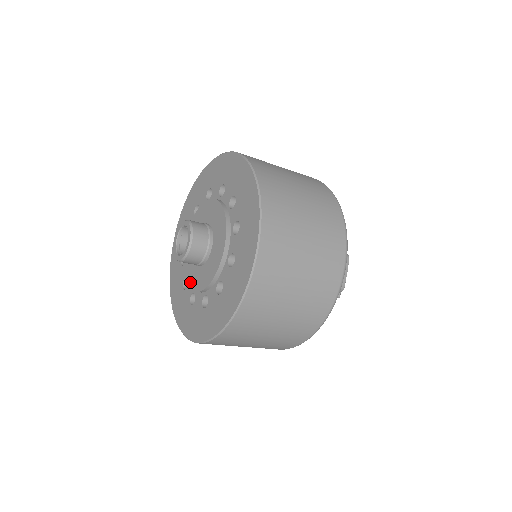
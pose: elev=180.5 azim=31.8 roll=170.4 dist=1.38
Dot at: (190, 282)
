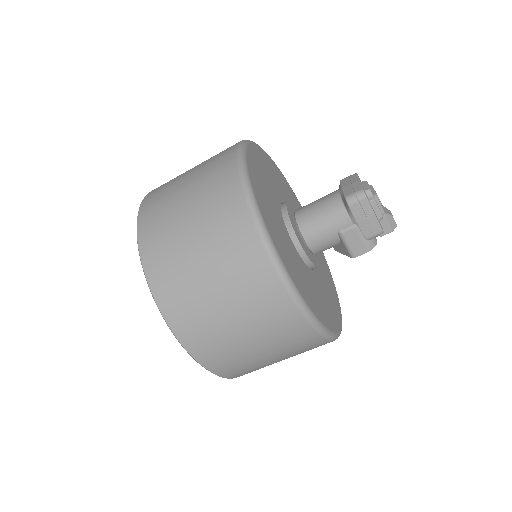
Dot at: occluded
